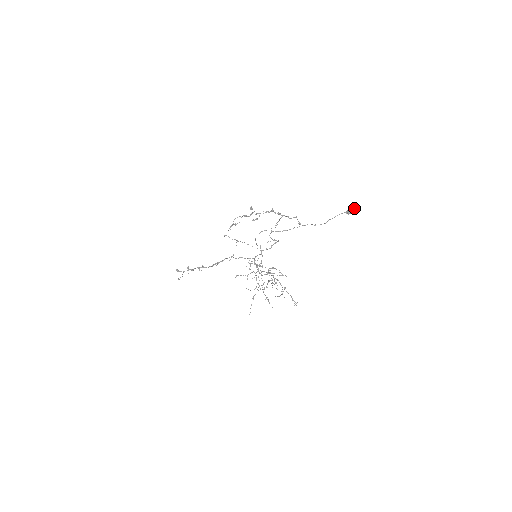
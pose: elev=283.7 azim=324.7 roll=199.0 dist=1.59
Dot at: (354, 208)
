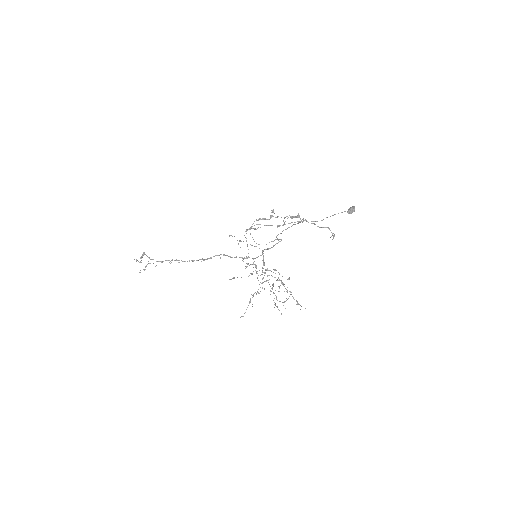
Dot at: occluded
